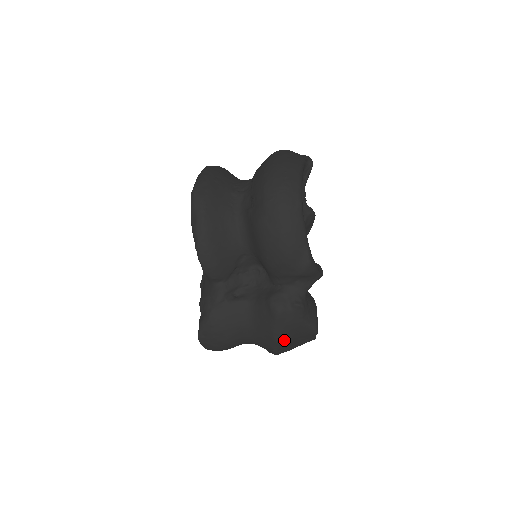
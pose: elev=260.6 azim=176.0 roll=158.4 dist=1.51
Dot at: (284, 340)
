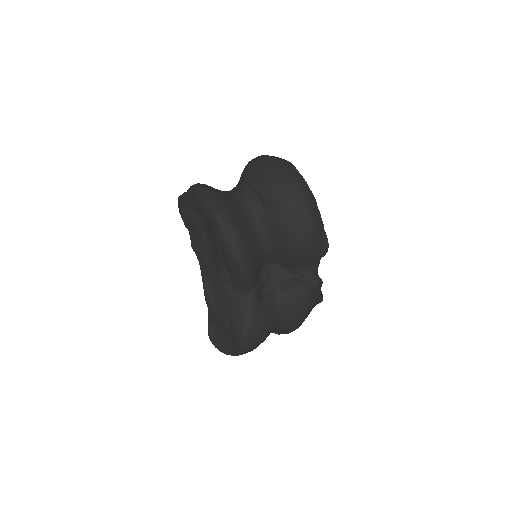
Dot at: (307, 316)
